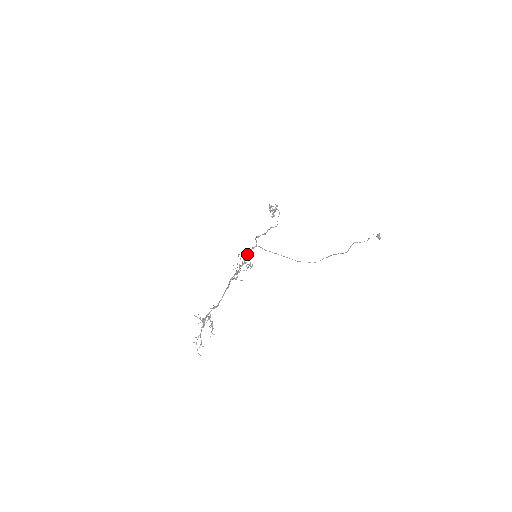
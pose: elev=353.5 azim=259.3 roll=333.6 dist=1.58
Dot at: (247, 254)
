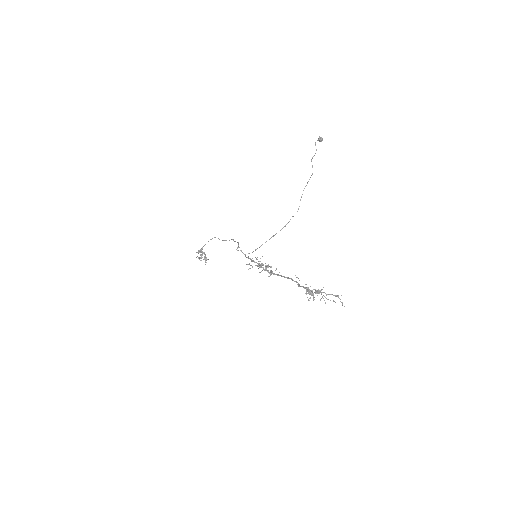
Dot at: occluded
